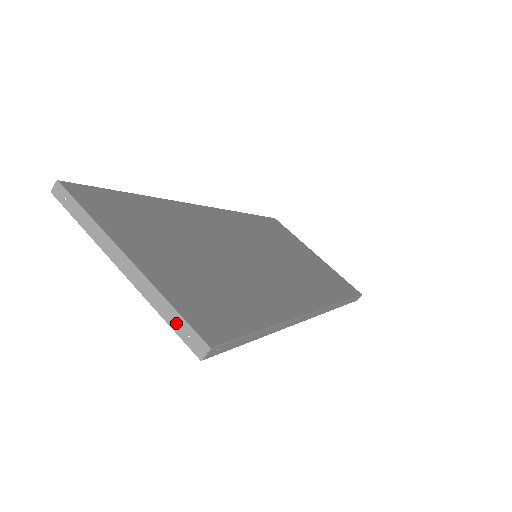
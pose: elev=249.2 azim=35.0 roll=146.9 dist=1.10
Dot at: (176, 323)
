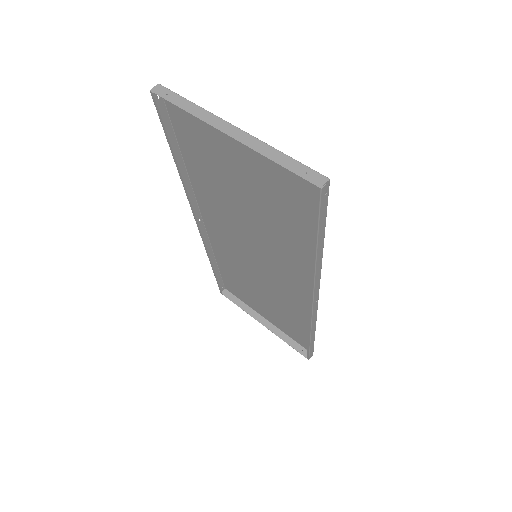
Dot at: (292, 165)
